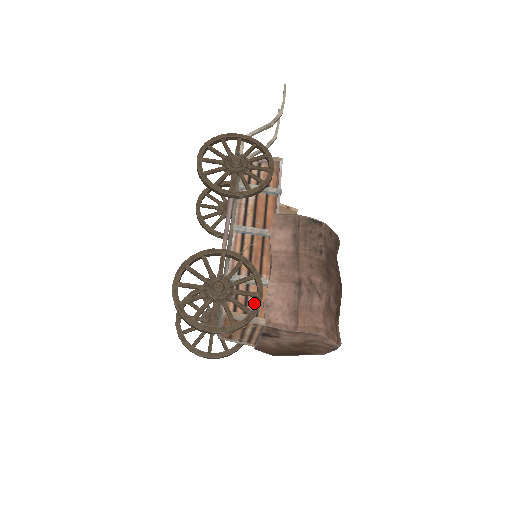
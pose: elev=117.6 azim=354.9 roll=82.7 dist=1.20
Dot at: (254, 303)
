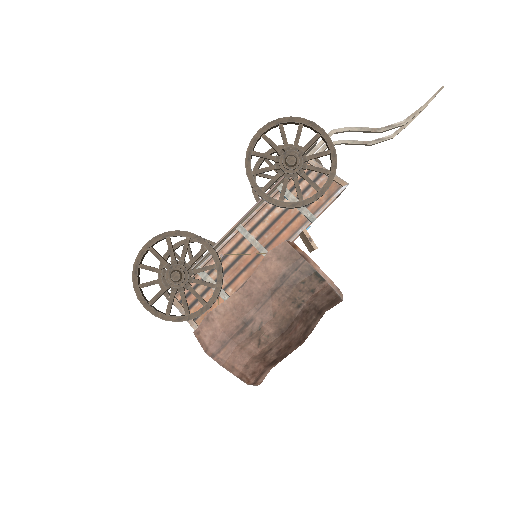
Dot at: (202, 306)
